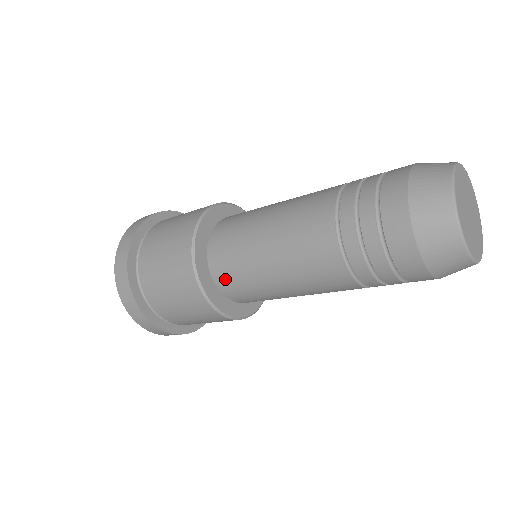
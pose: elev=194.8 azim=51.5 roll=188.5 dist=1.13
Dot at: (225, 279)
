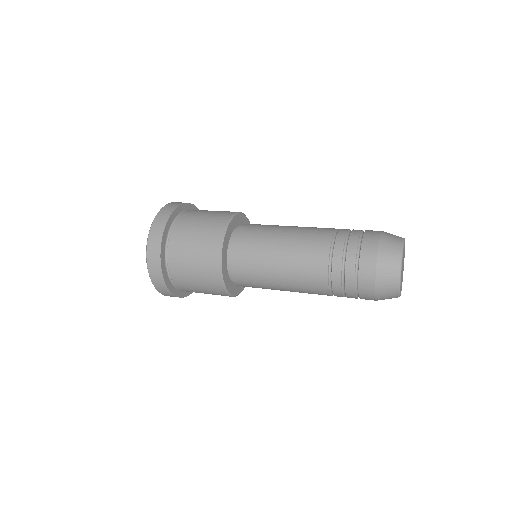
Dot at: occluded
